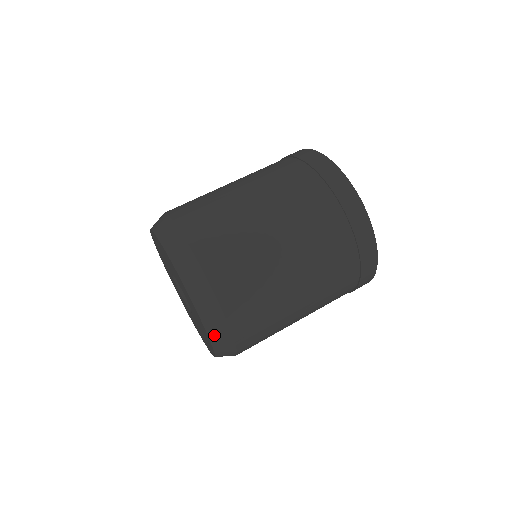
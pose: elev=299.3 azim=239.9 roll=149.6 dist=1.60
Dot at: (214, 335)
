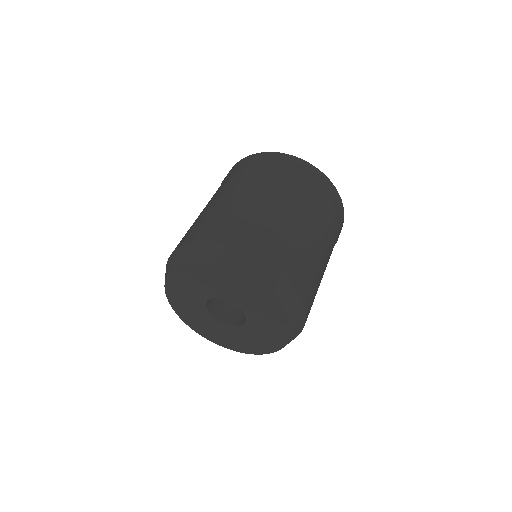
Dot at: occluded
